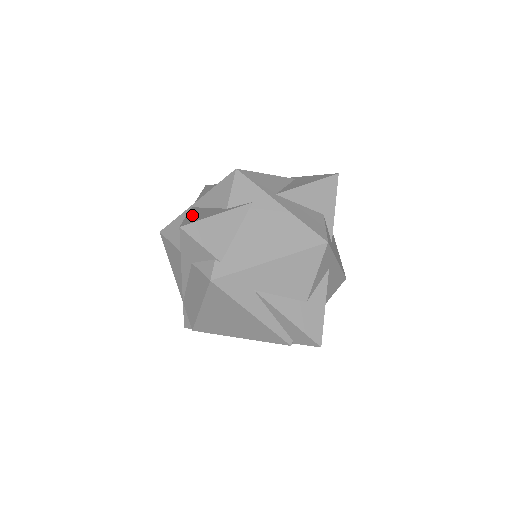
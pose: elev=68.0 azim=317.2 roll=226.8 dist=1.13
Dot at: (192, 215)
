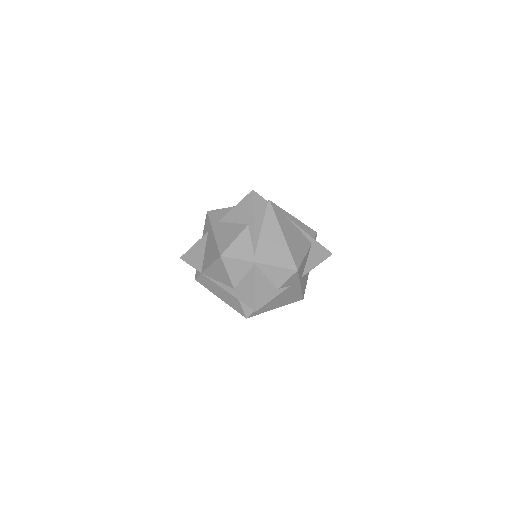
Dot at: (259, 289)
